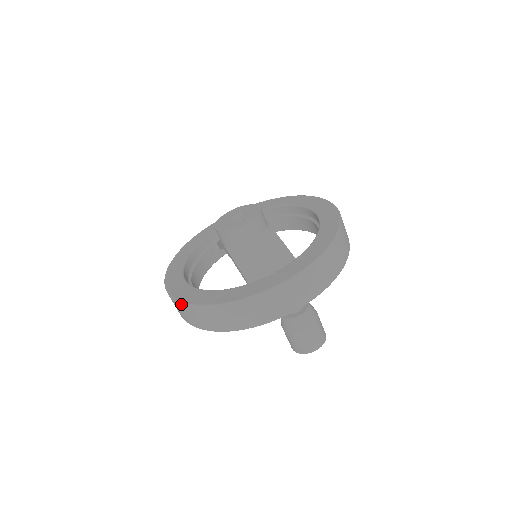
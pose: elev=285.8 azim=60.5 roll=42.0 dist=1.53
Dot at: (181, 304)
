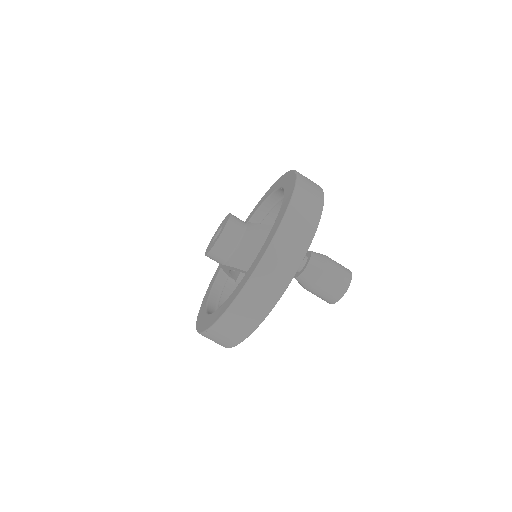
Dot at: (210, 330)
